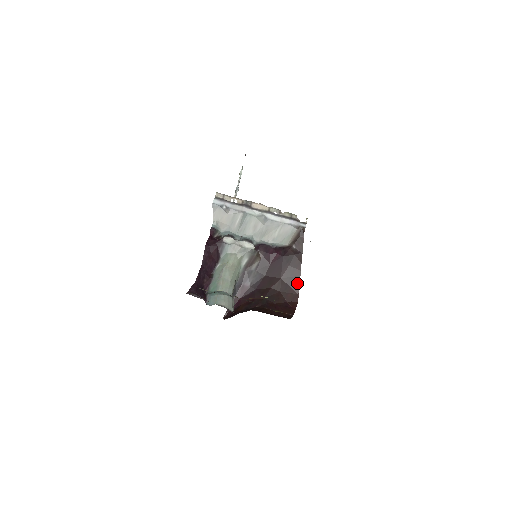
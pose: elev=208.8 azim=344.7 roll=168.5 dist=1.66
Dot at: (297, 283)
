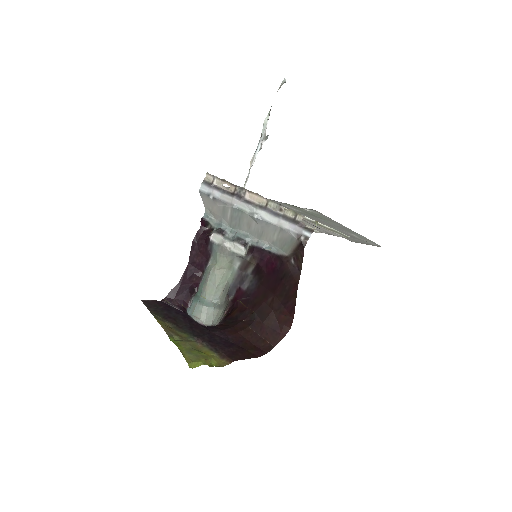
Dot at: (292, 306)
